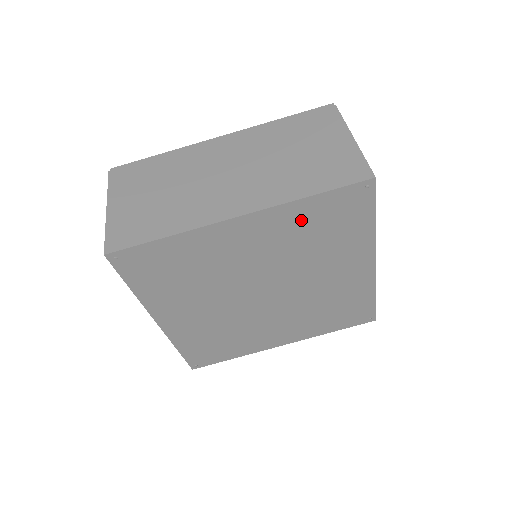
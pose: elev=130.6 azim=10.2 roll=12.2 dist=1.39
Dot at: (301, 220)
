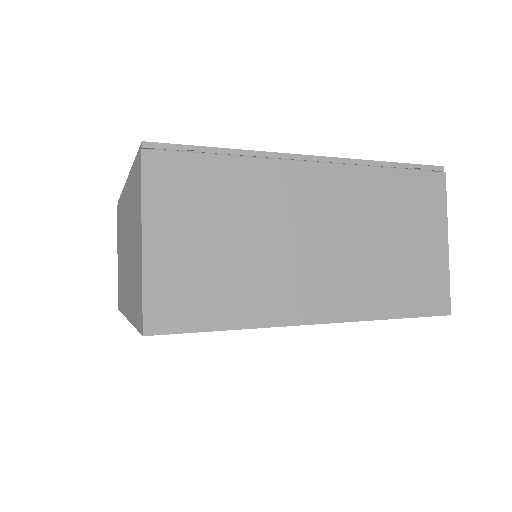
Dot at: occluded
